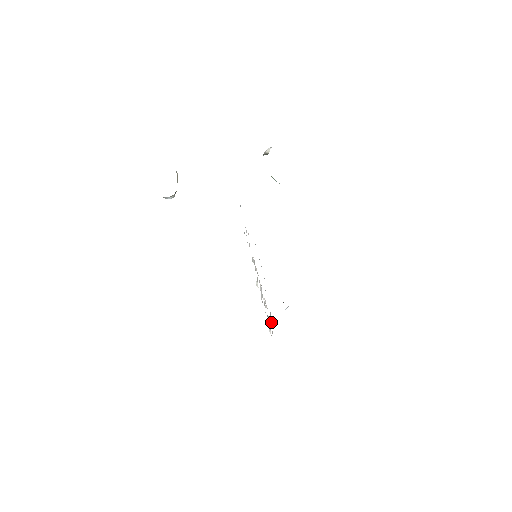
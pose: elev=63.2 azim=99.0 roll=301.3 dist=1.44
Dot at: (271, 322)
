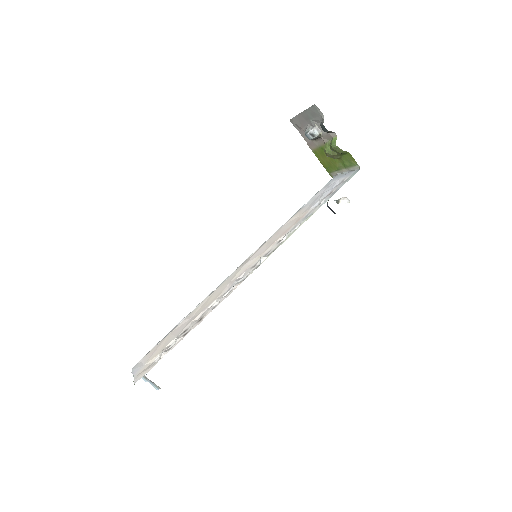
Dot at: (158, 355)
